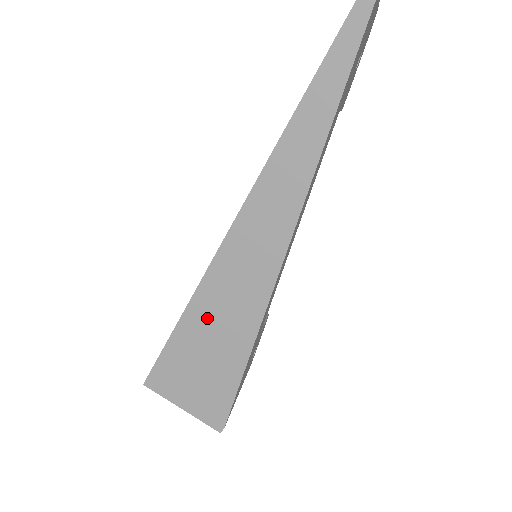
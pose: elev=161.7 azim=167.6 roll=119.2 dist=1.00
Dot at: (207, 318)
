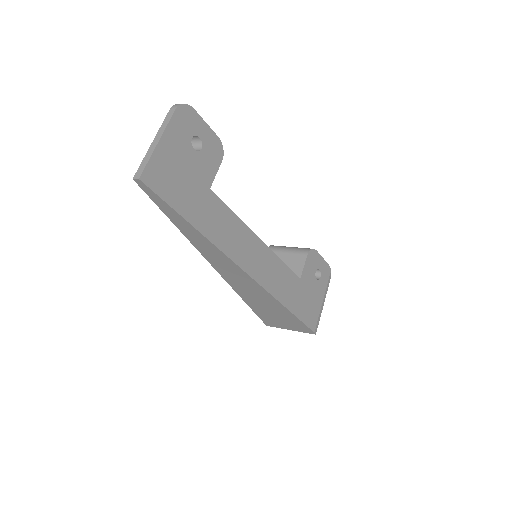
Dot at: (255, 302)
